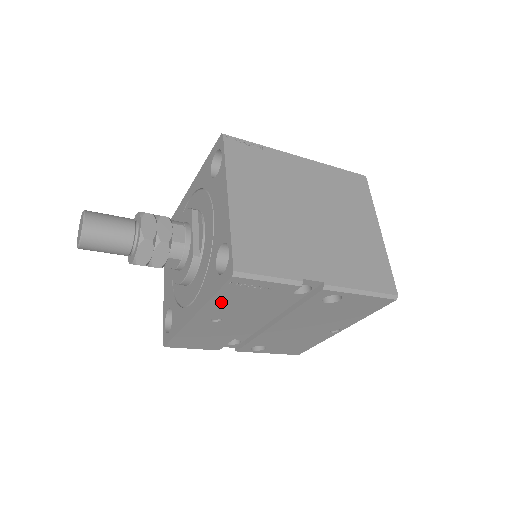
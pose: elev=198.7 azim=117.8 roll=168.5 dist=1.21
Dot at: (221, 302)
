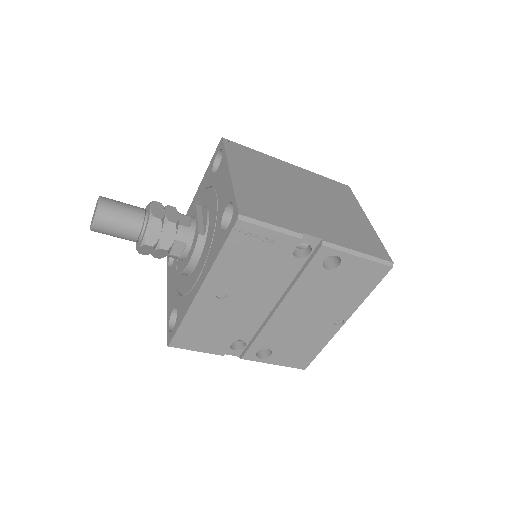
Dot at: (227, 263)
